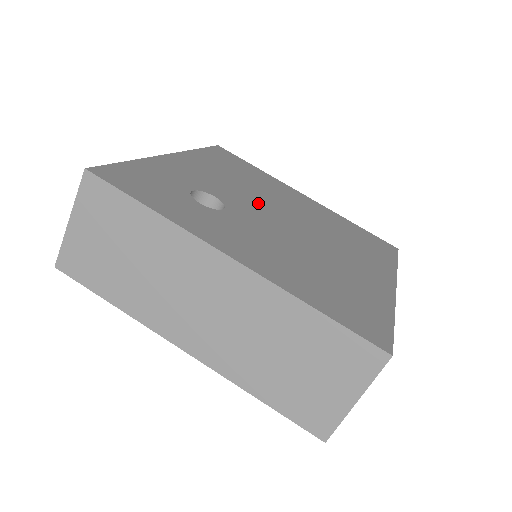
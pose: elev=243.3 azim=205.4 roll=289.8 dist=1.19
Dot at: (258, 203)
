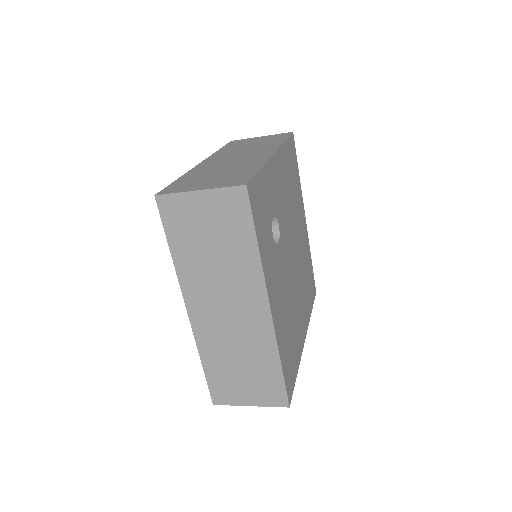
Dot at: (290, 233)
